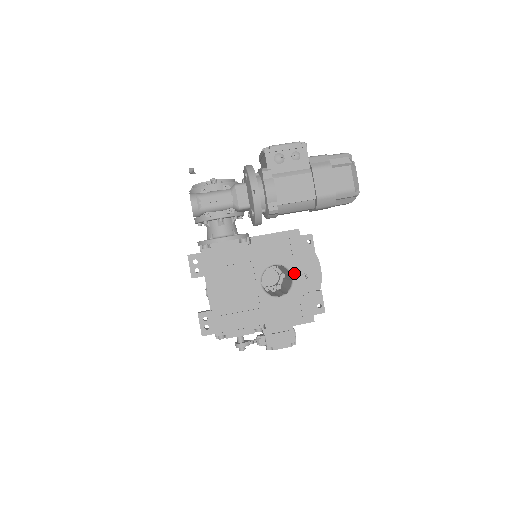
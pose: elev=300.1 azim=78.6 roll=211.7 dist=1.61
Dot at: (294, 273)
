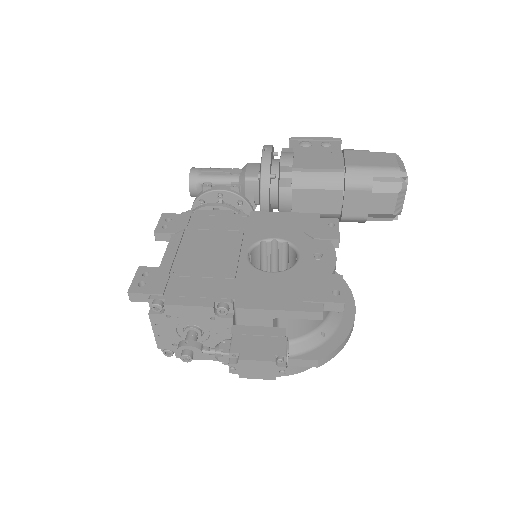
Dot at: (302, 251)
